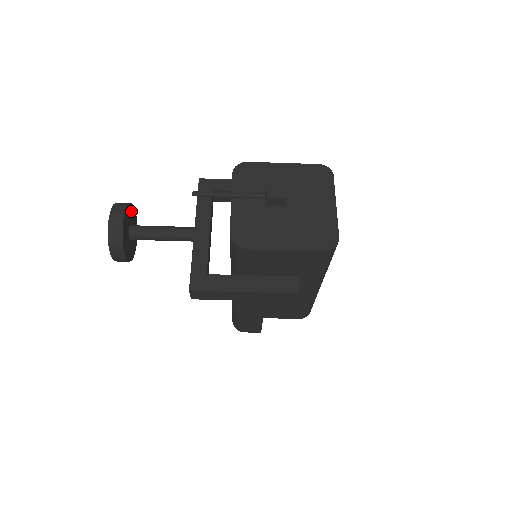
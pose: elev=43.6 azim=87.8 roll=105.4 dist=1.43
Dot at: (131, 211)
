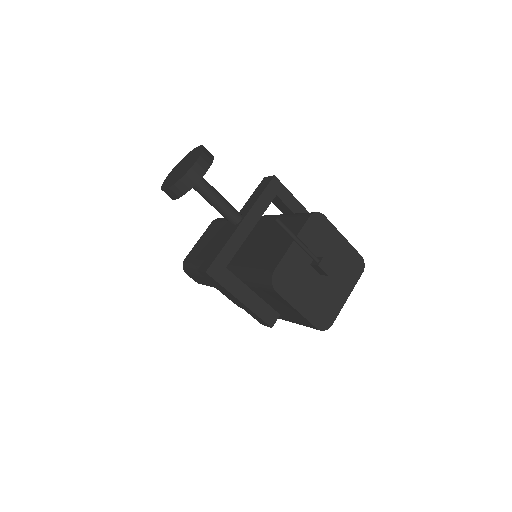
Dot at: occluded
